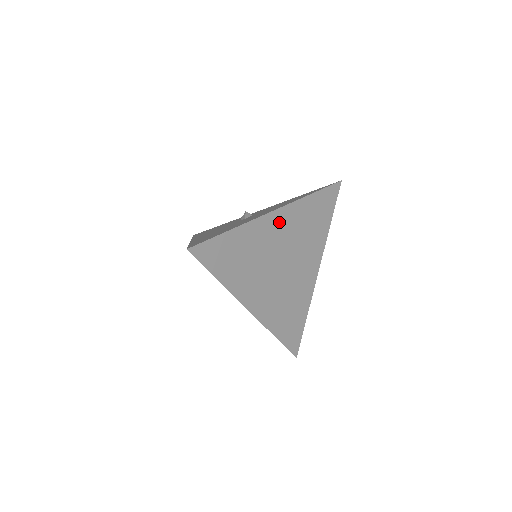
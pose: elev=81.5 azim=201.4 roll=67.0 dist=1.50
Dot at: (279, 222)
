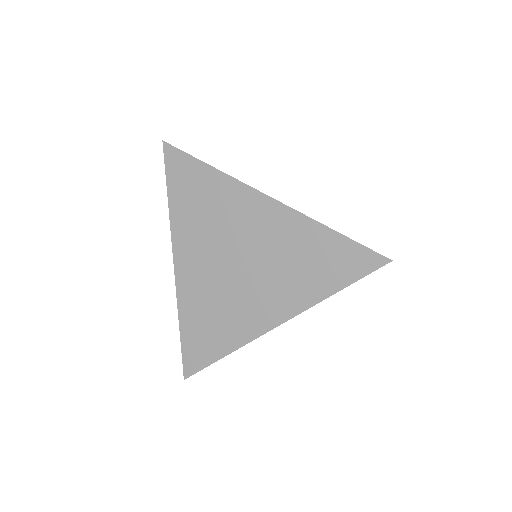
Dot at: (266, 215)
